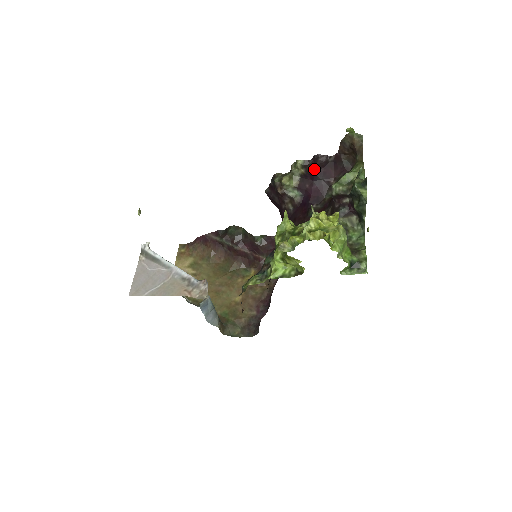
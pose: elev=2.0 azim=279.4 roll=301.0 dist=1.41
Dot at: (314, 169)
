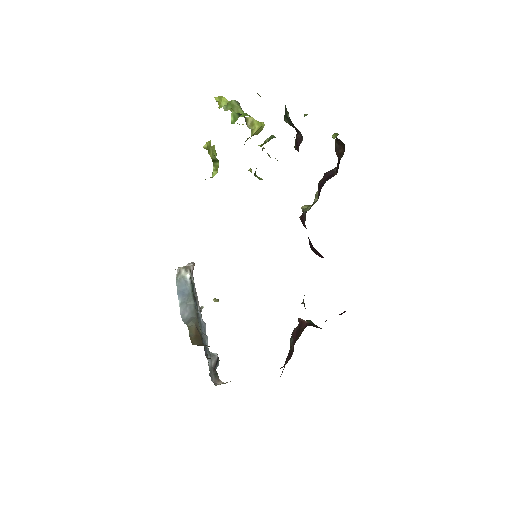
Dot at: (321, 181)
